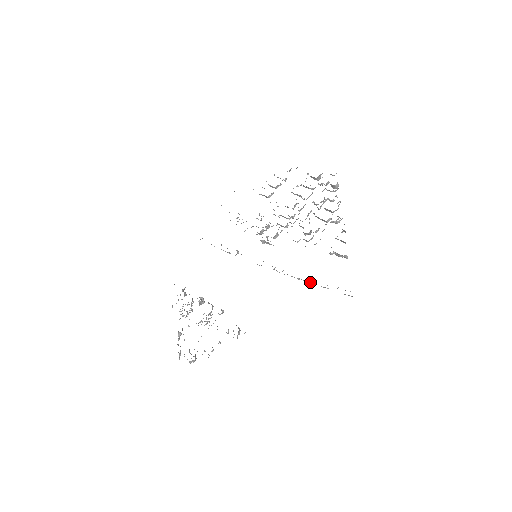
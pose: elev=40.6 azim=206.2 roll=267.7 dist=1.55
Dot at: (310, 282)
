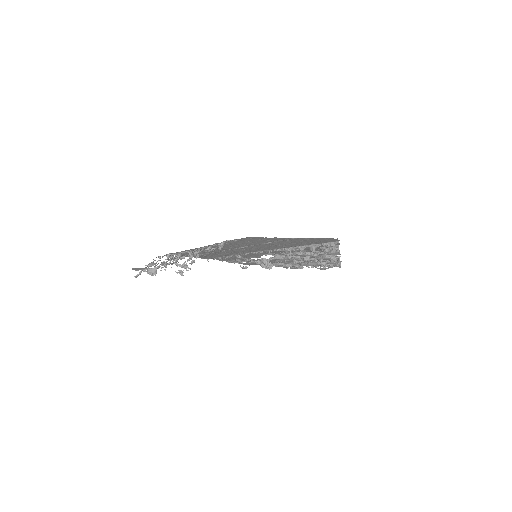
Dot at: (302, 246)
